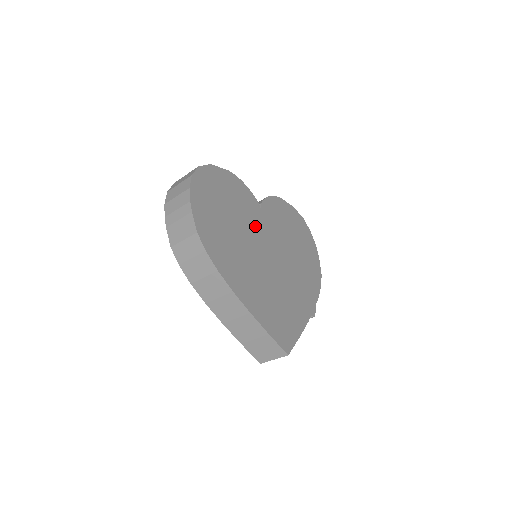
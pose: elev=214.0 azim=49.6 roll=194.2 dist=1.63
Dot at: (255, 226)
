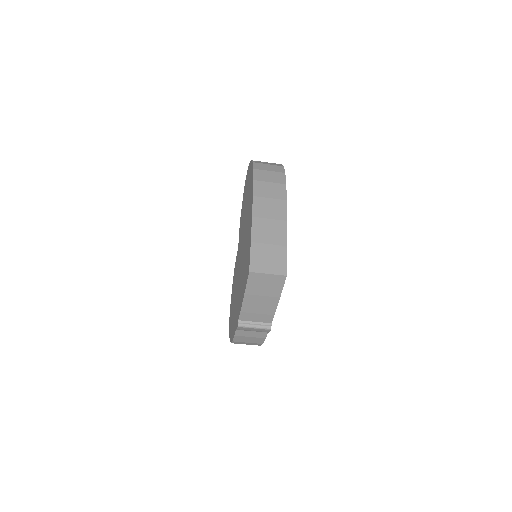
Dot at: occluded
